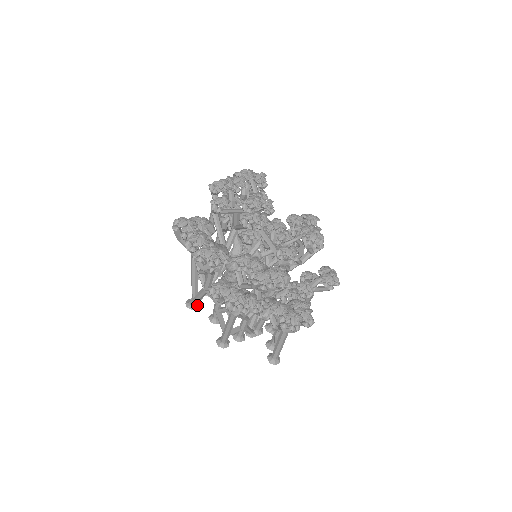
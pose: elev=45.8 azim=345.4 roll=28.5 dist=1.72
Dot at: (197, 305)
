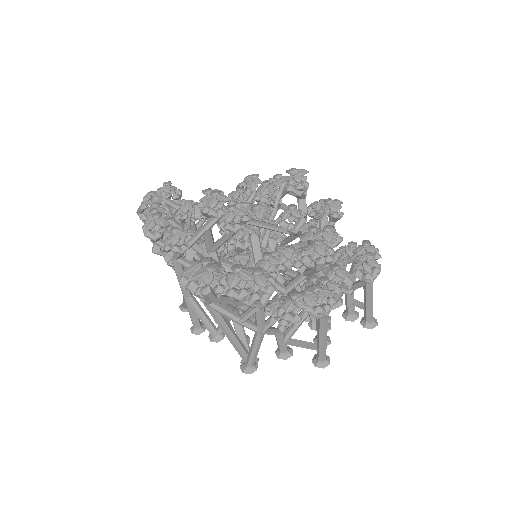
Dot at: occluded
